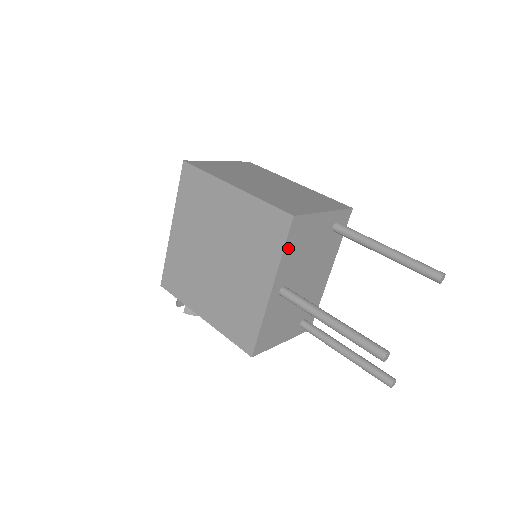
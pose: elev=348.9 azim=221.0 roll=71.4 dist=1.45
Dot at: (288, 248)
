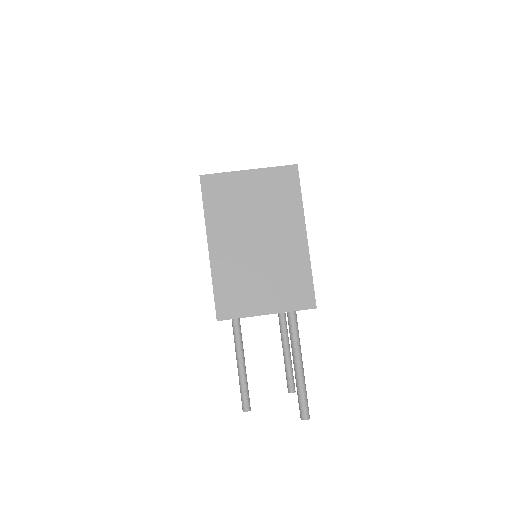
Dot at: occluded
